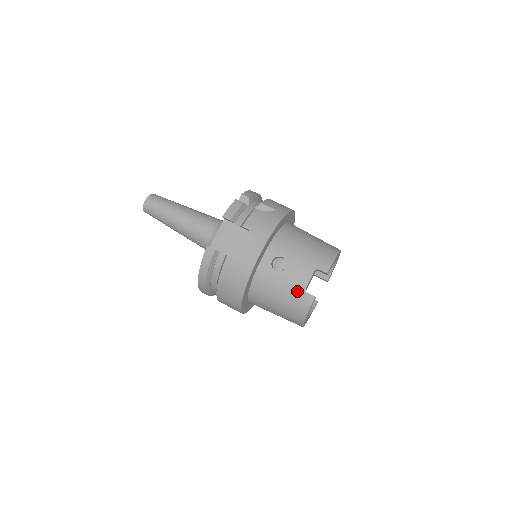
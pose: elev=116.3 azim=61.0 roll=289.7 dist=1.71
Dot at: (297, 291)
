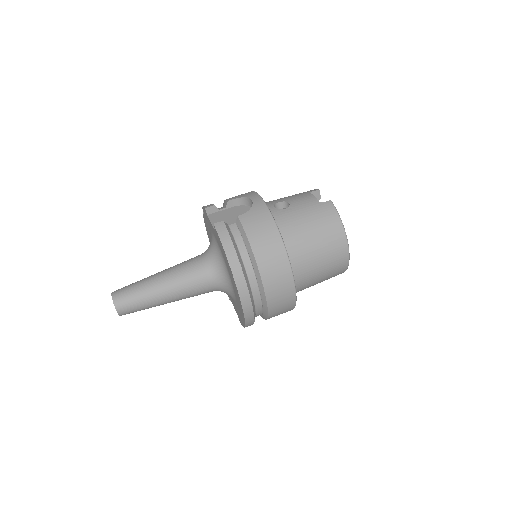
Dot at: (315, 207)
